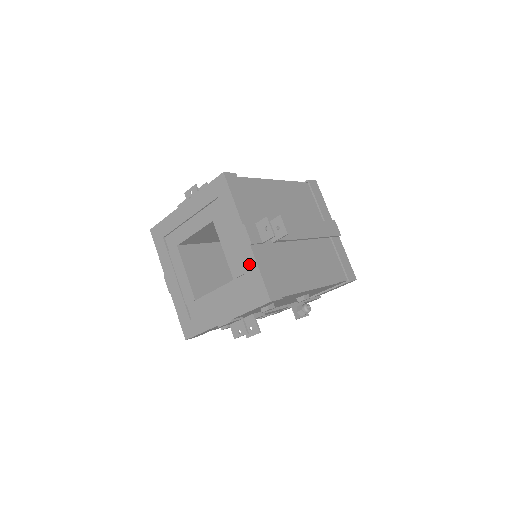
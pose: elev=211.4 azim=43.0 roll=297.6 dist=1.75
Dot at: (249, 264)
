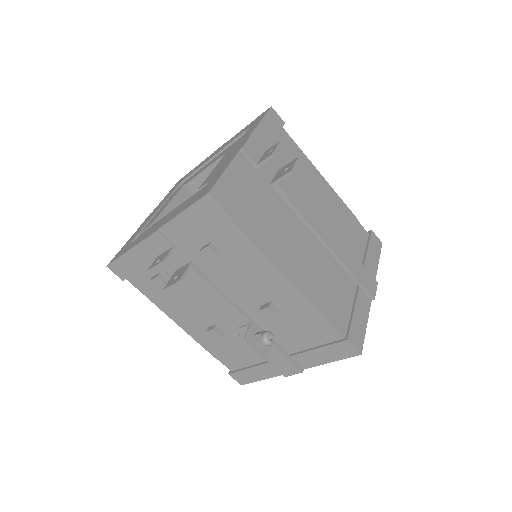
Dot at: (223, 167)
